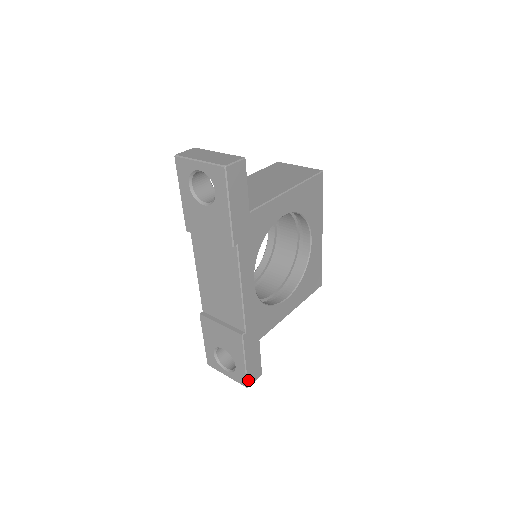
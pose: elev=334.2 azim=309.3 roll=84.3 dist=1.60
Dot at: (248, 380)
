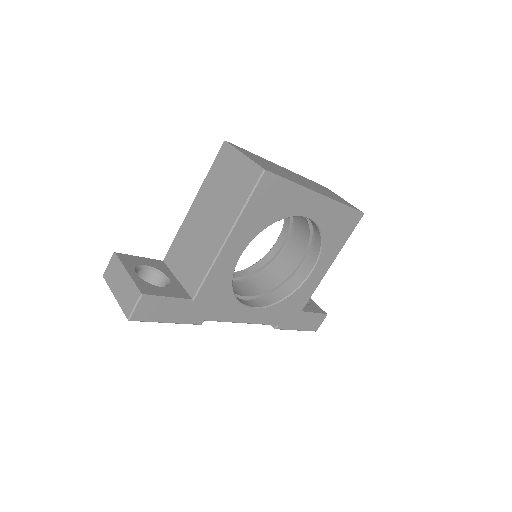
Dot at: (312, 330)
